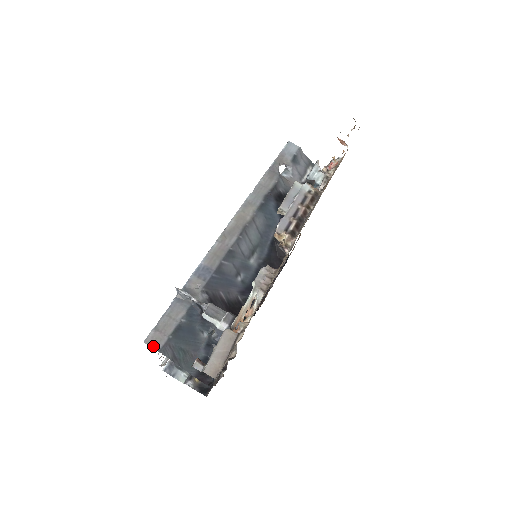
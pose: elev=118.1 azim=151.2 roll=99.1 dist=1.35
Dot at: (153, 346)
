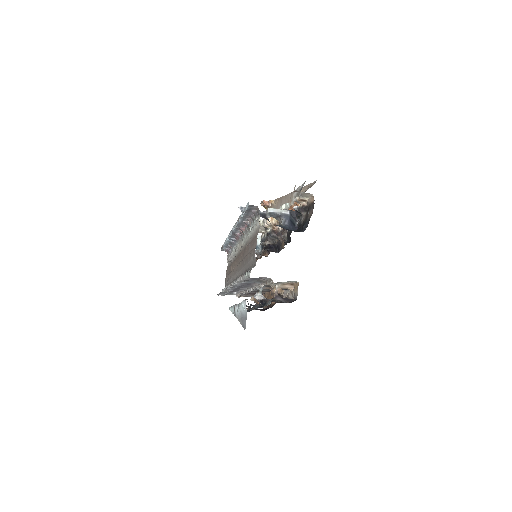
Dot at: occluded
